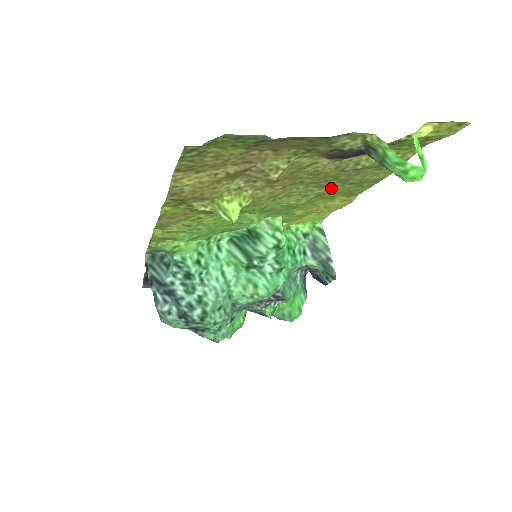
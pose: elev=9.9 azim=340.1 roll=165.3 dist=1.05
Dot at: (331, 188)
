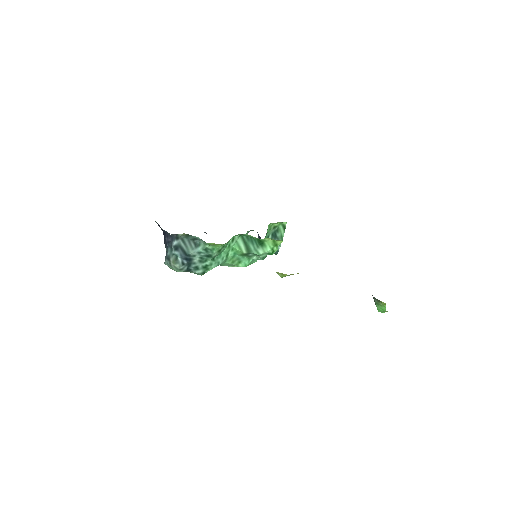
Dot at: occluded
